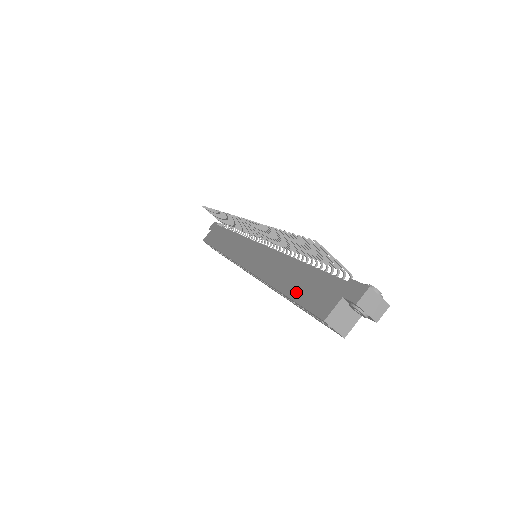
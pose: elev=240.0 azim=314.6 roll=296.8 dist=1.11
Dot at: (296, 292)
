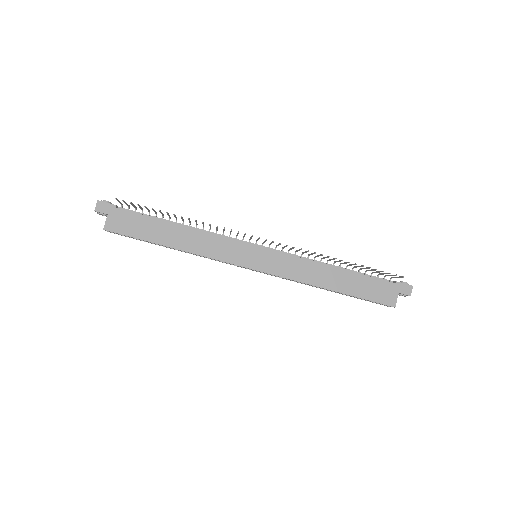
Dot at: (357, 292)
